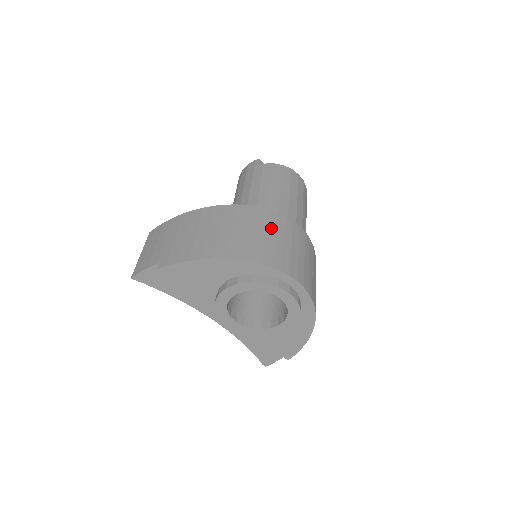
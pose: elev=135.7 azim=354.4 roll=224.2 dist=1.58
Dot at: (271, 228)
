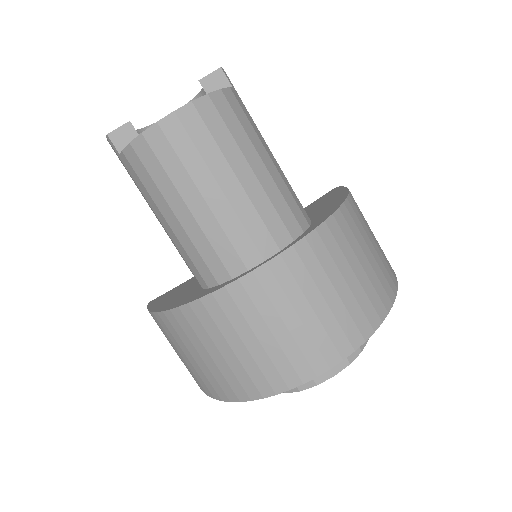
Dot at: (241, 326)
